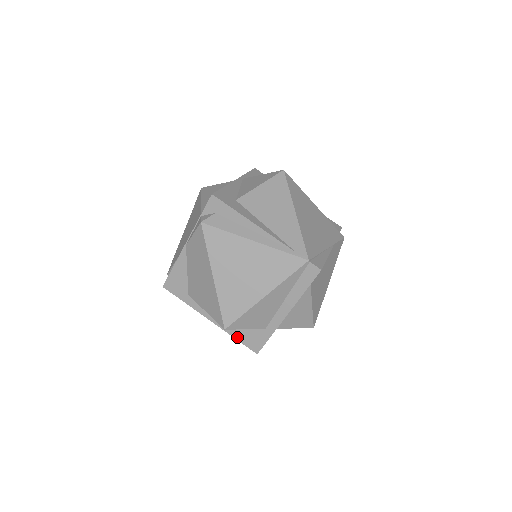
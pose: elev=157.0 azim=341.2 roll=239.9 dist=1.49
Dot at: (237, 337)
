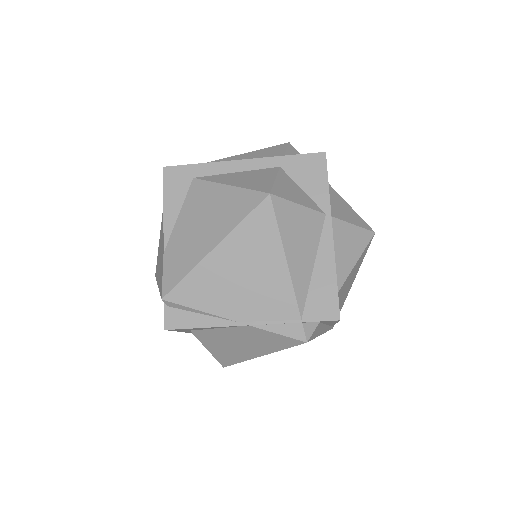
Dot at: occluded
